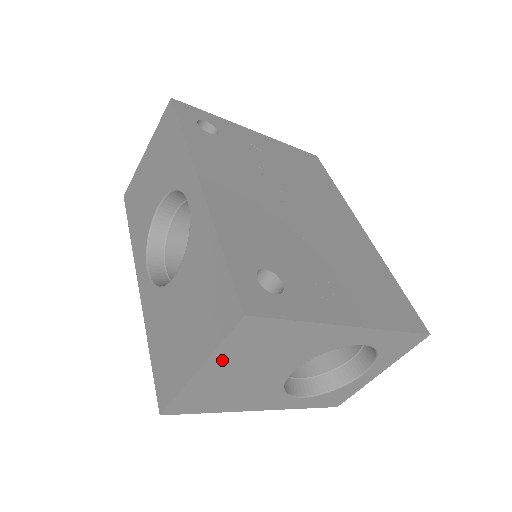
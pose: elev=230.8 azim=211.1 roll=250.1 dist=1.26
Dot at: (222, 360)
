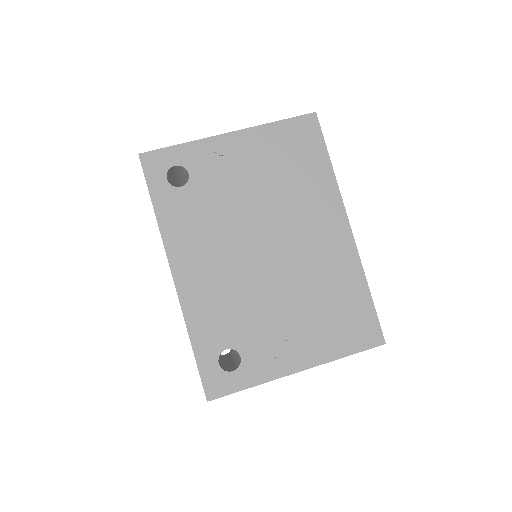
Dot at: occluded
